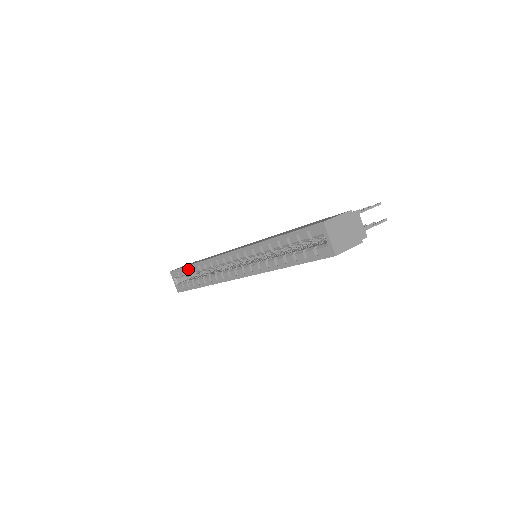
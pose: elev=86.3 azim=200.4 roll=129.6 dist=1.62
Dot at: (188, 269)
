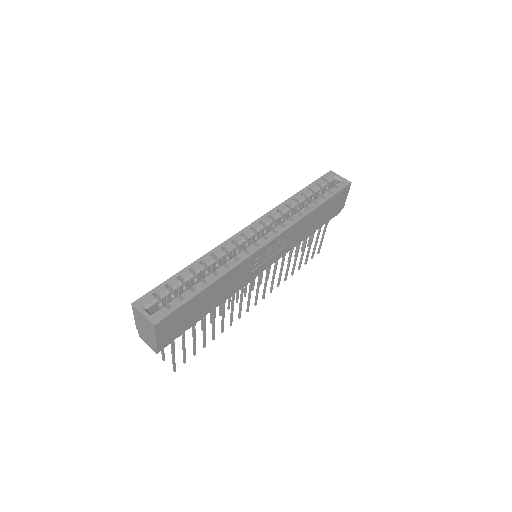
Dot at: (176, 279)
